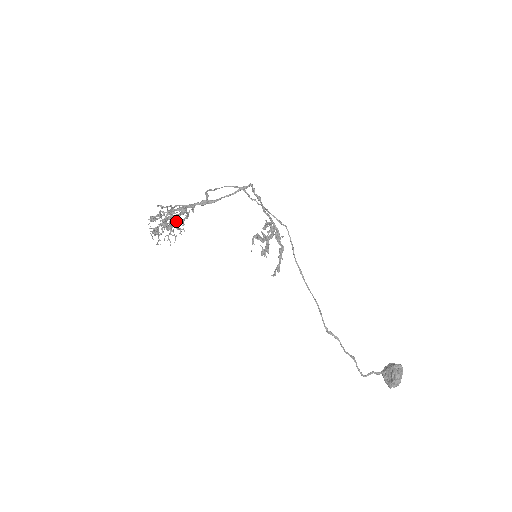
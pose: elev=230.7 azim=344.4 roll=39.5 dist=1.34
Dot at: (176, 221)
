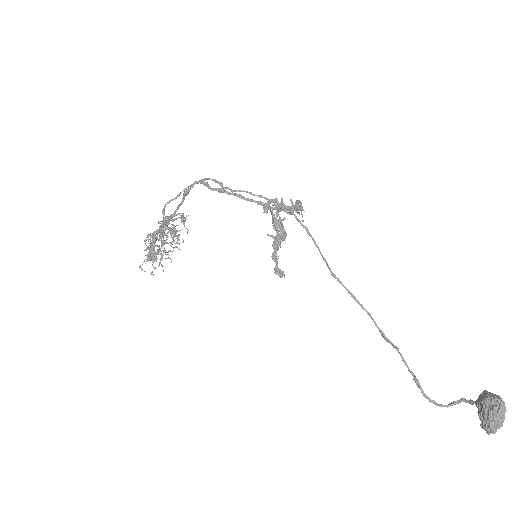
Dot at: (149, 250)
